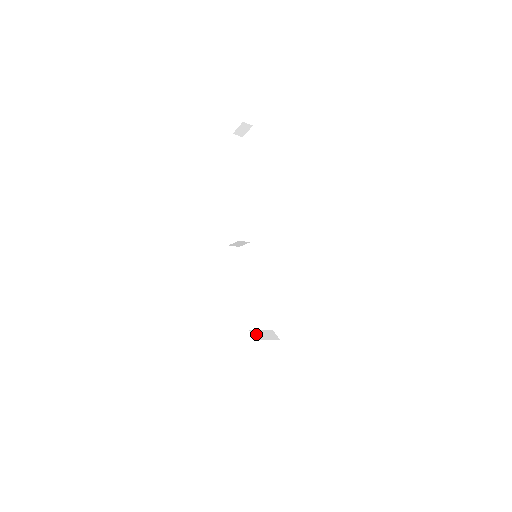
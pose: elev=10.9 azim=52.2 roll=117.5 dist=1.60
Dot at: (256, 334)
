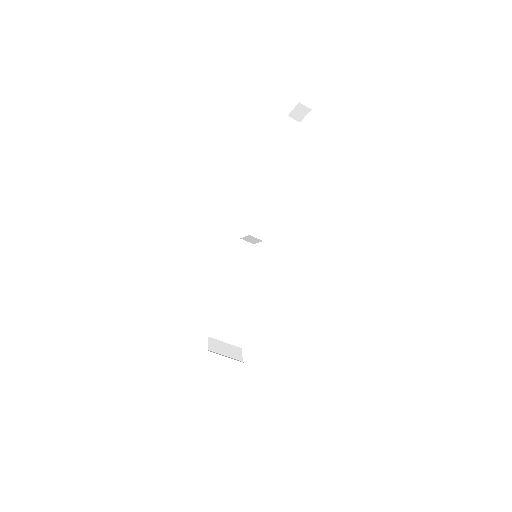
Dot at: (214, 344)
